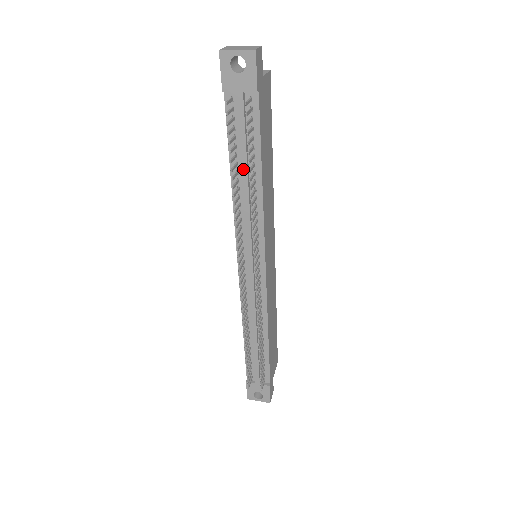
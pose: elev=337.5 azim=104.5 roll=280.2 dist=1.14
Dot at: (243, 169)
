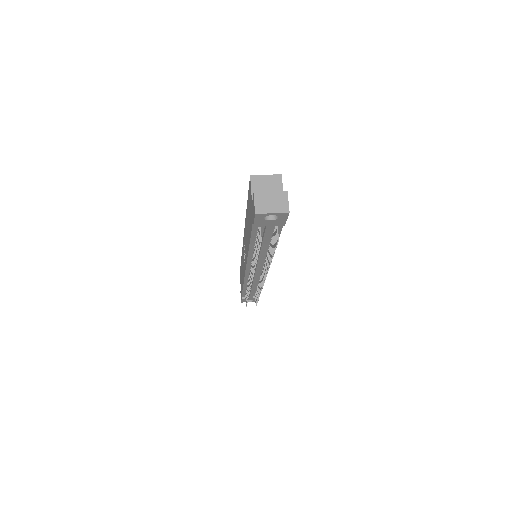
Dot at: (262, 248)
